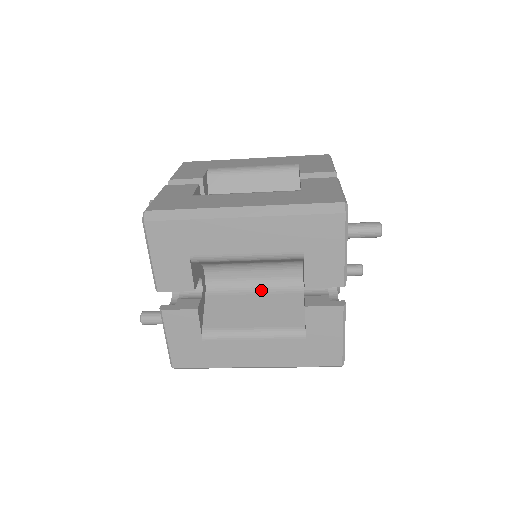
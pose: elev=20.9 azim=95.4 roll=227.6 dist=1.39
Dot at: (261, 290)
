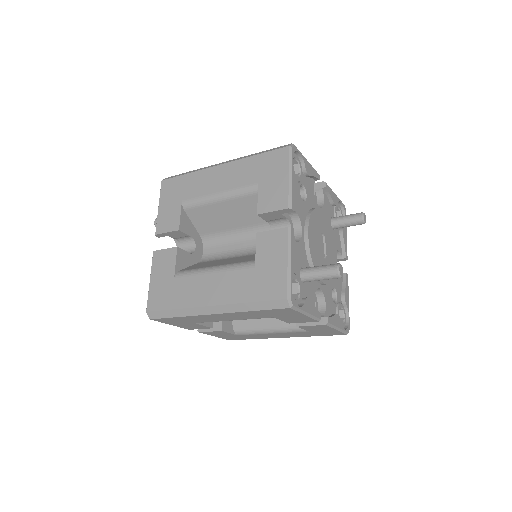
Dot at: occluded
